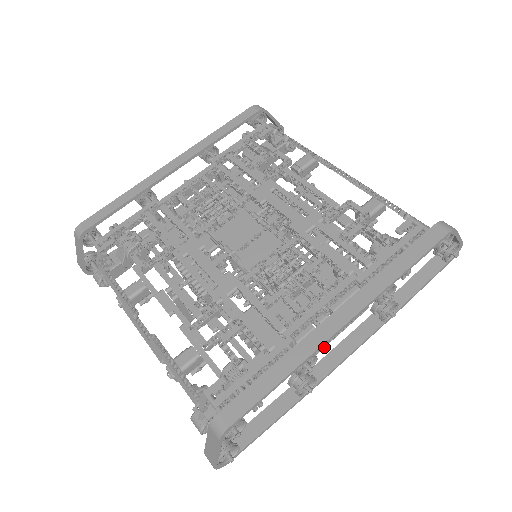
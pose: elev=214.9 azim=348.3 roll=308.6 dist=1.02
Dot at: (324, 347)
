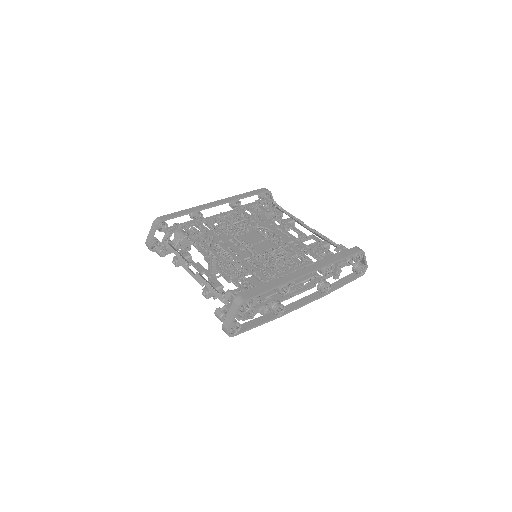
Dot at: occluded
